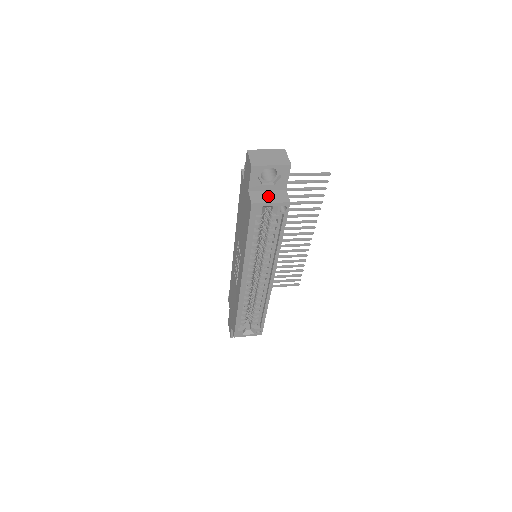
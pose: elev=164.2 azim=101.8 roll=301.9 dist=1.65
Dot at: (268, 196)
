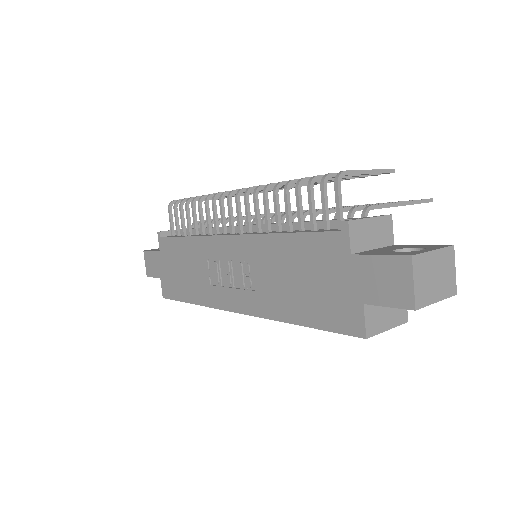
Dot at: (386, 313)
